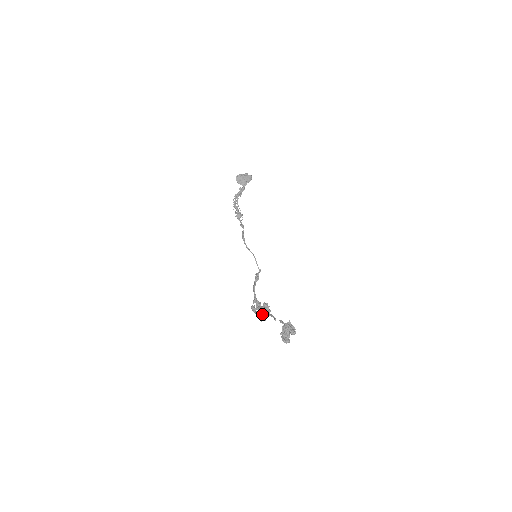
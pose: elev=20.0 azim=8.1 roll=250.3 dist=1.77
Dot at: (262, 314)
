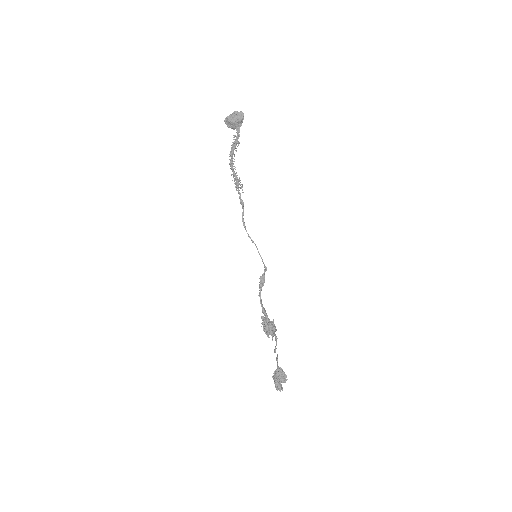
Dot at: (269, 333)
